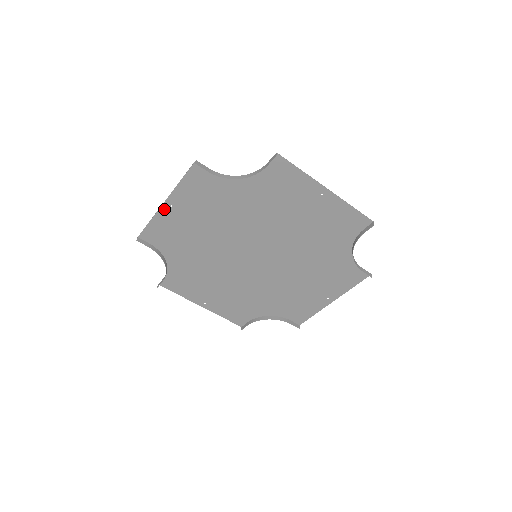
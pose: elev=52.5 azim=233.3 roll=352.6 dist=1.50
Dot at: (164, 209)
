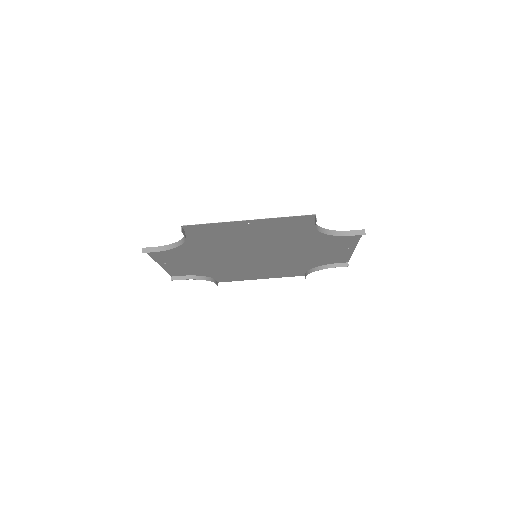
Dot at: (163, 265)
